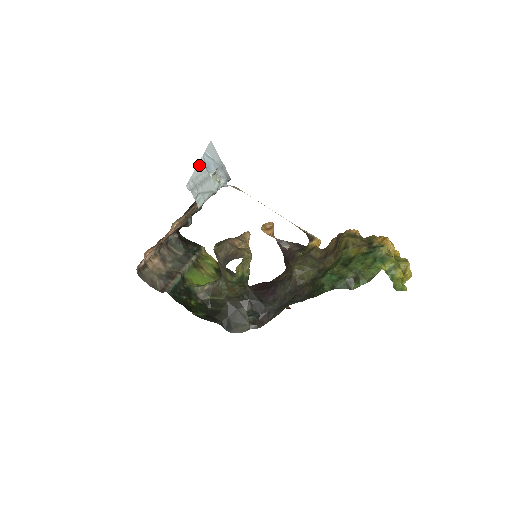
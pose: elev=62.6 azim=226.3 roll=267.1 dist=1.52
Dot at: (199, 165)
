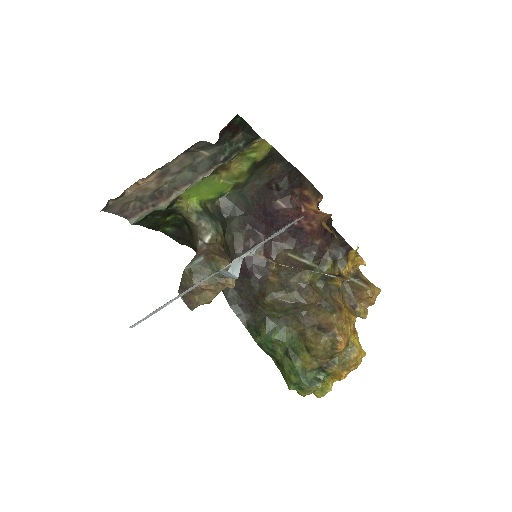
Dot at: occluded
